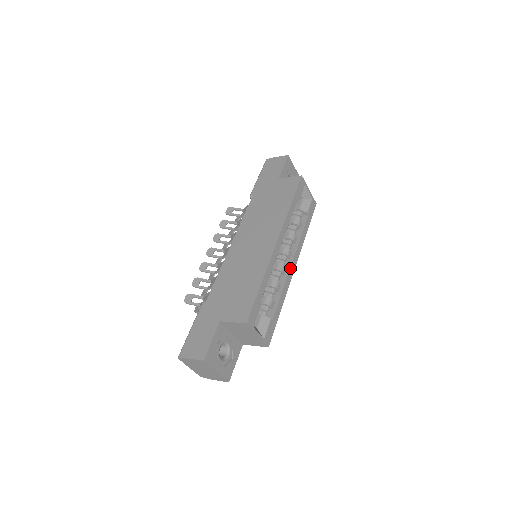
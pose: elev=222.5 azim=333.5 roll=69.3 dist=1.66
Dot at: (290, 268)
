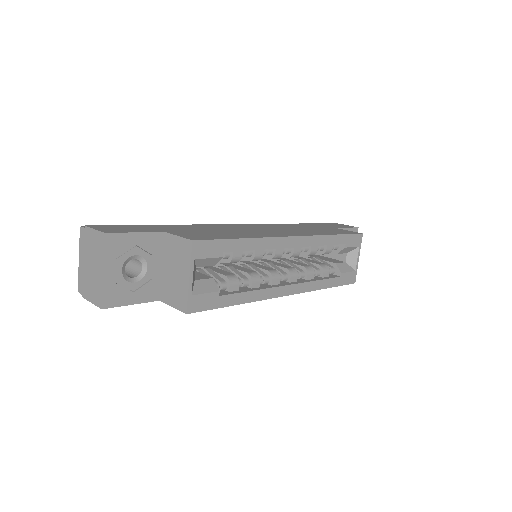
Dot at: (283, 286)
